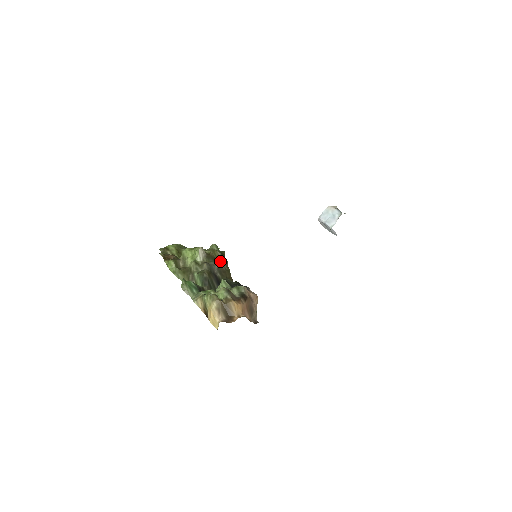
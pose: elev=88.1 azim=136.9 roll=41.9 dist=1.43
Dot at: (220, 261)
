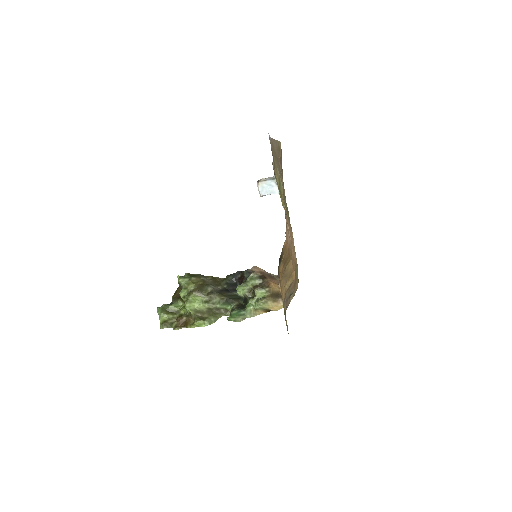
Dot at: (204, 281)
